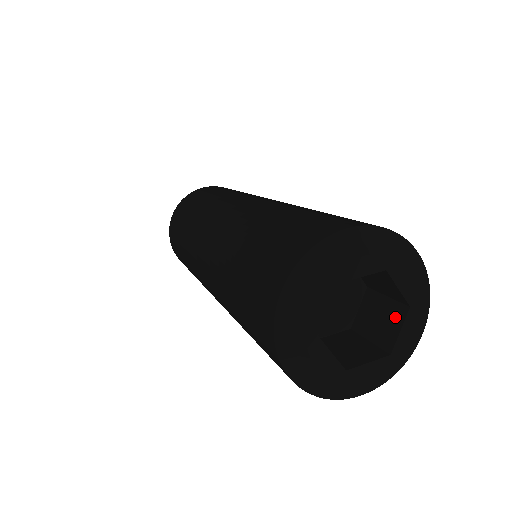
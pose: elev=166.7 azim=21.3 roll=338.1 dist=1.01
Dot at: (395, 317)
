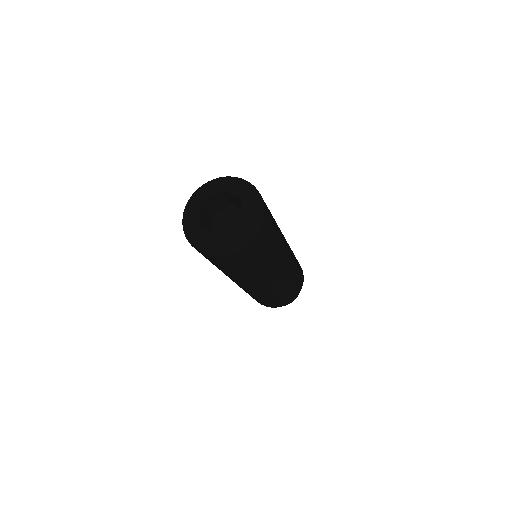
Dot at: occluded
